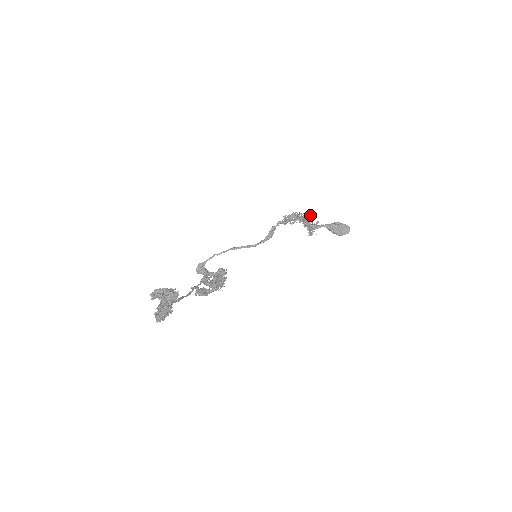
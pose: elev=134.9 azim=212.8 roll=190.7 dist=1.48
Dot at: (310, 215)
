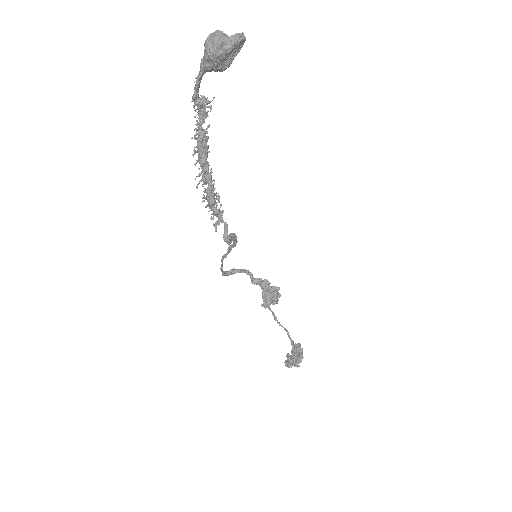
Dot at: (202, 153)
